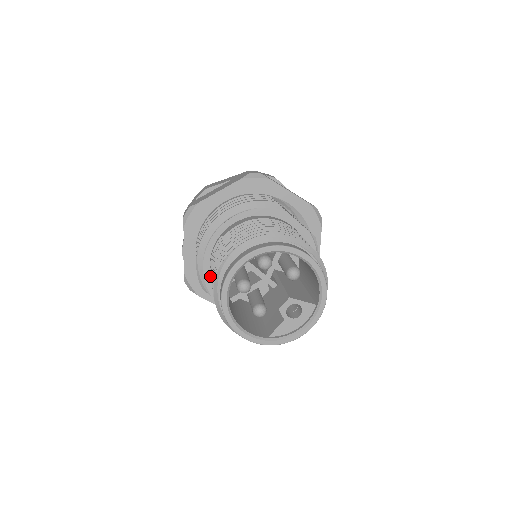
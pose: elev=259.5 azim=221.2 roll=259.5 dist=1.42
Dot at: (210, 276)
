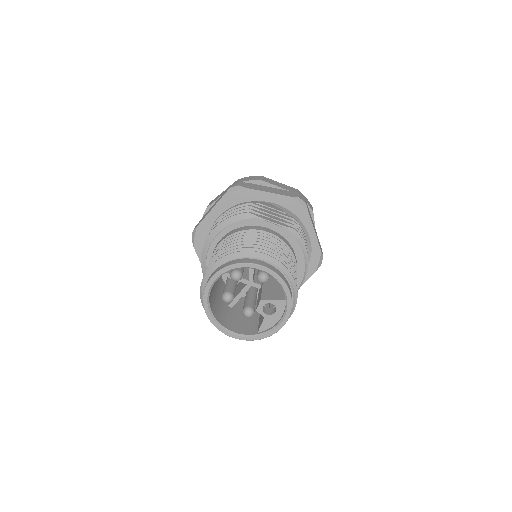
Dot at: occluded
